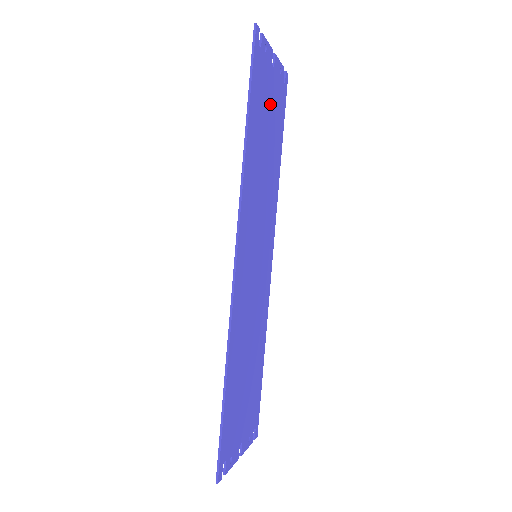
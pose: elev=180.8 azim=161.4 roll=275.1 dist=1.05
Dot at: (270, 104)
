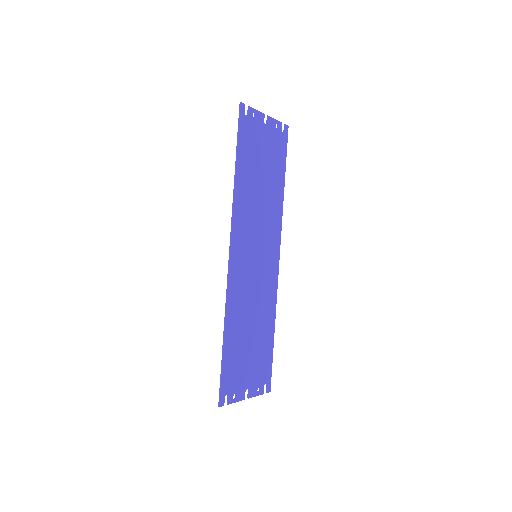
Dot at: (264, 150)
